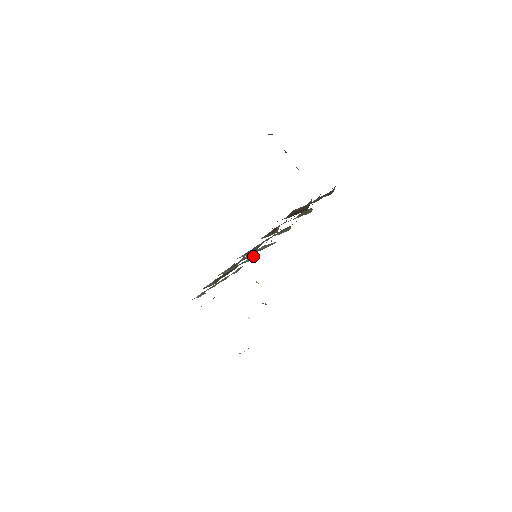
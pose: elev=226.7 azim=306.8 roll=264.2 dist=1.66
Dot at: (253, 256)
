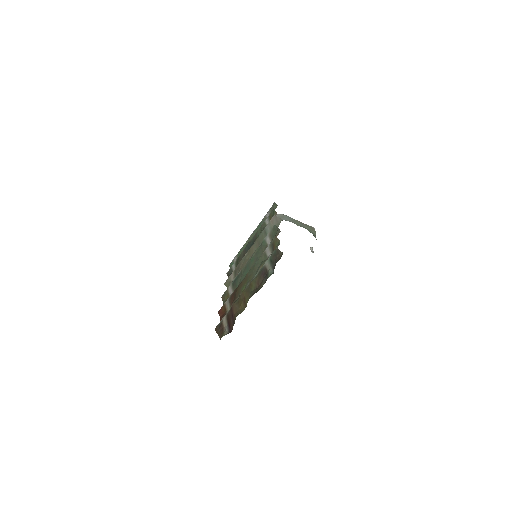
Dot at: occluded
